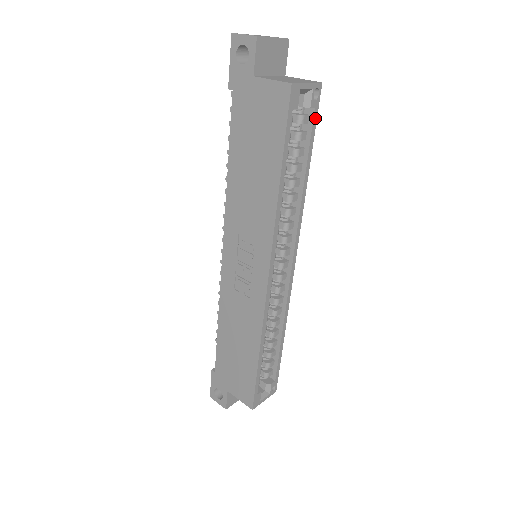
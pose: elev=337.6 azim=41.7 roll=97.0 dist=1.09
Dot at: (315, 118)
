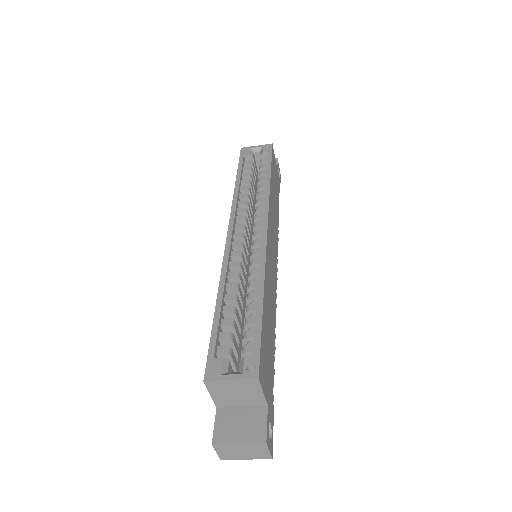
Dot at: (270, 155)
